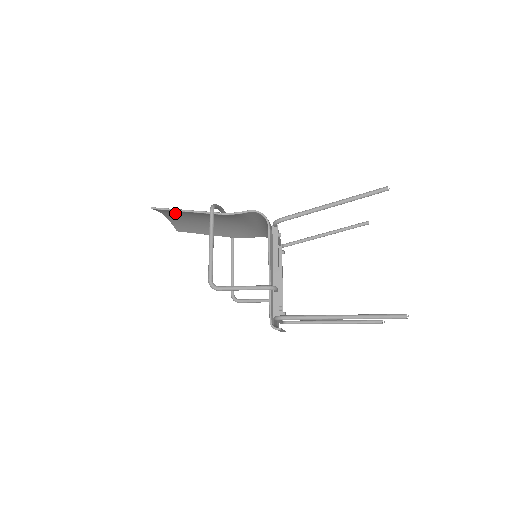
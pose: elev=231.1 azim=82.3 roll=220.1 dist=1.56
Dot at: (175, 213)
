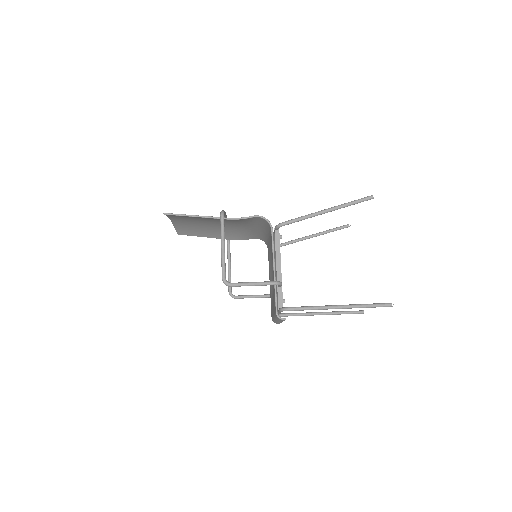
Dot at: (182, 218)
